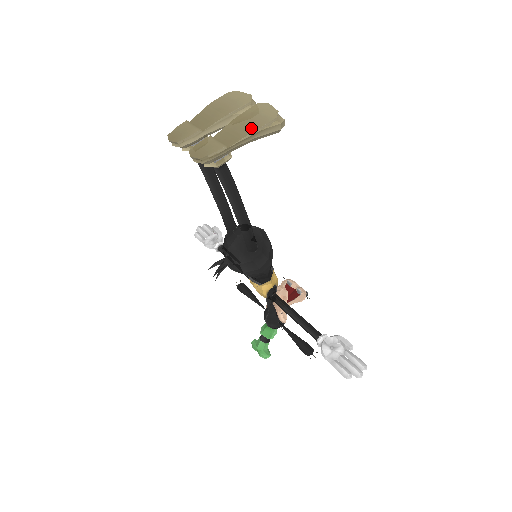
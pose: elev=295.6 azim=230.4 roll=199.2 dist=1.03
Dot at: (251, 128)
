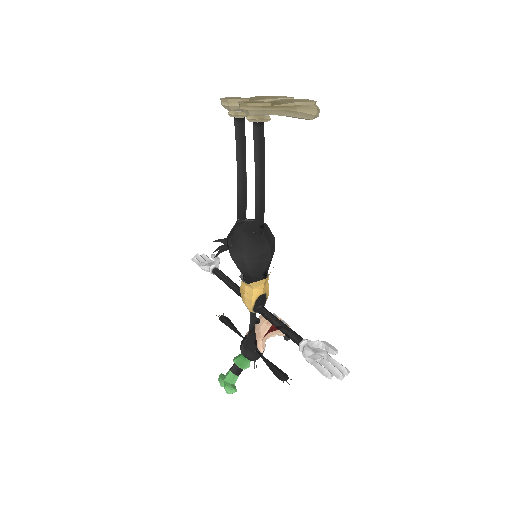
Dot at: (293, 101)
